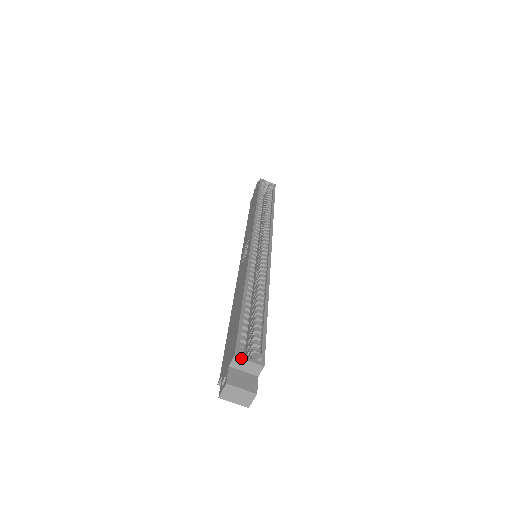
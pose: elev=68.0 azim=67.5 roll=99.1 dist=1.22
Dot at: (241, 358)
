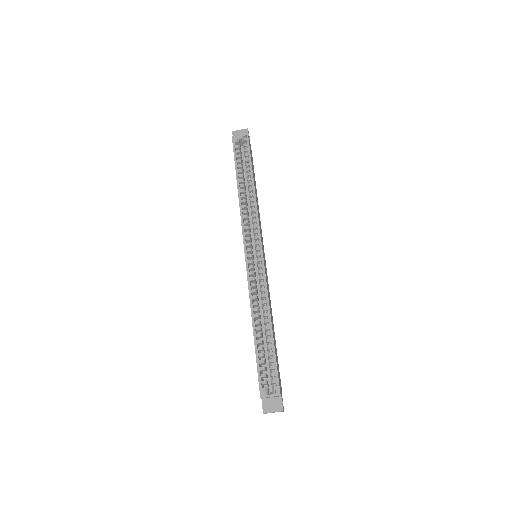
Dot at: occluded
